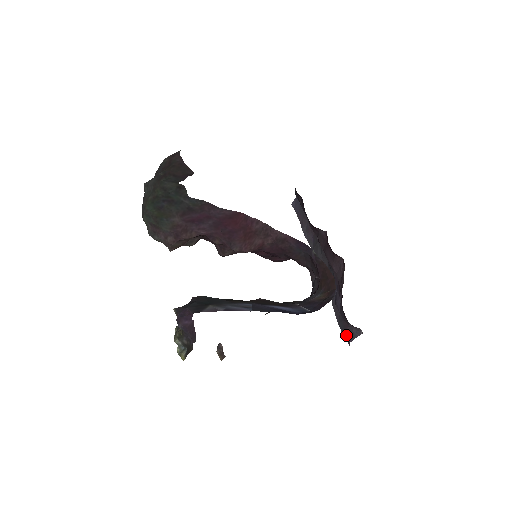
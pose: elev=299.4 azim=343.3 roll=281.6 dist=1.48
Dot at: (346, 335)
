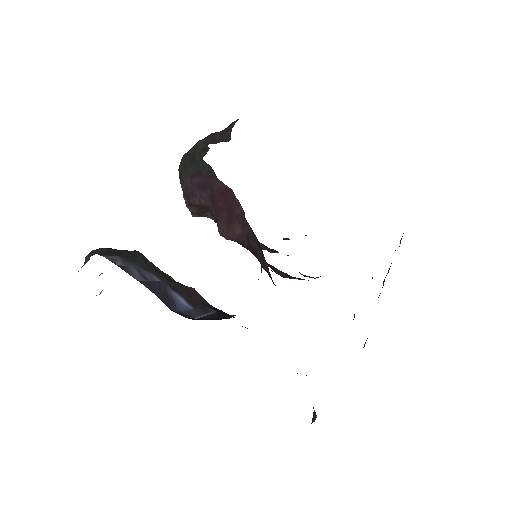
Dot at: occluded
